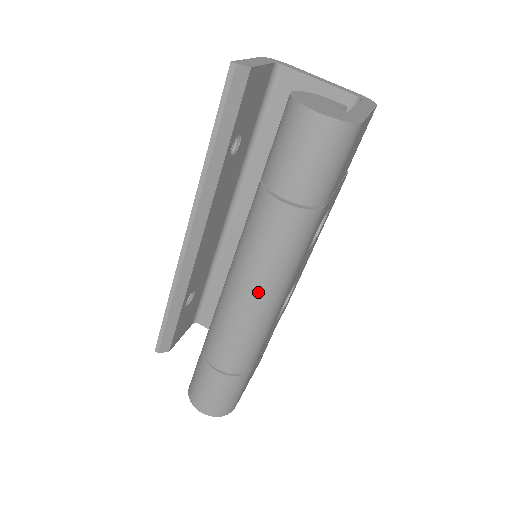
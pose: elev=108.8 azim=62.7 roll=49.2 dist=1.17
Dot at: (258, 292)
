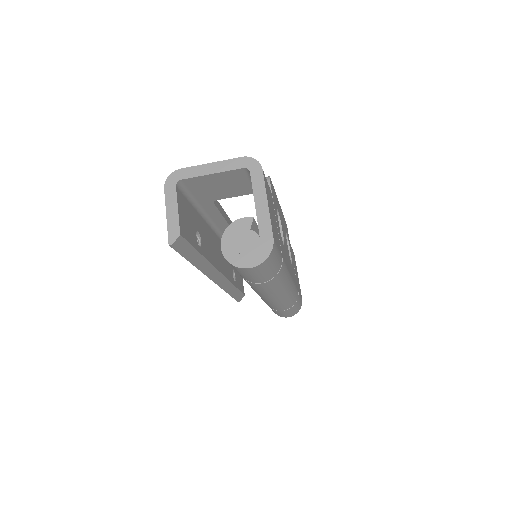
Dot at: (279, 296)
